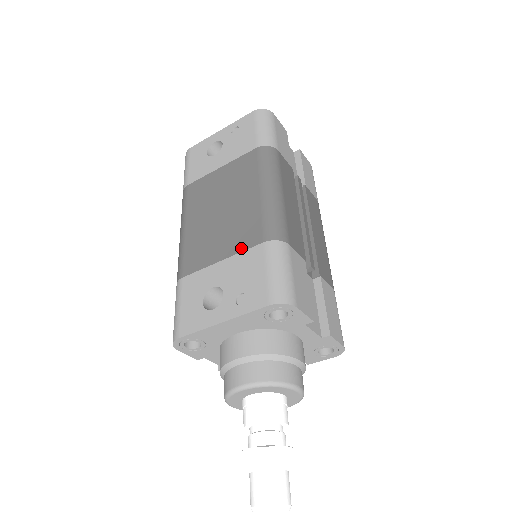
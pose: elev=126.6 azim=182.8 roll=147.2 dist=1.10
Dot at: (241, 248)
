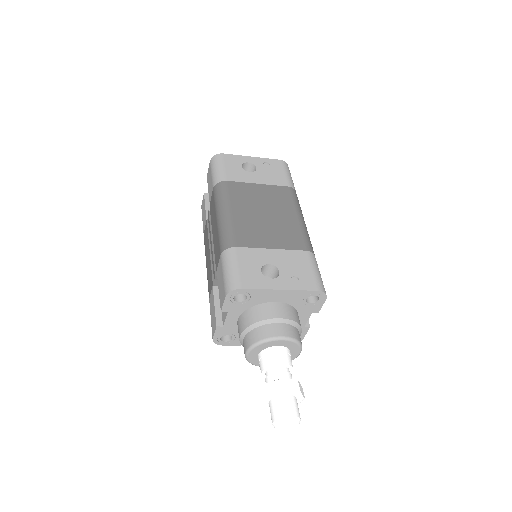
Dot at: (289, 247)
